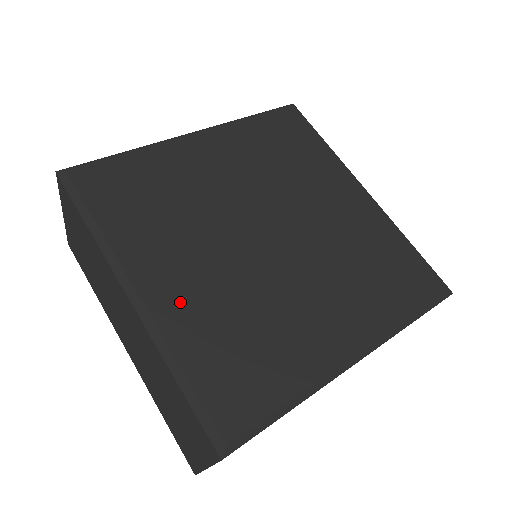
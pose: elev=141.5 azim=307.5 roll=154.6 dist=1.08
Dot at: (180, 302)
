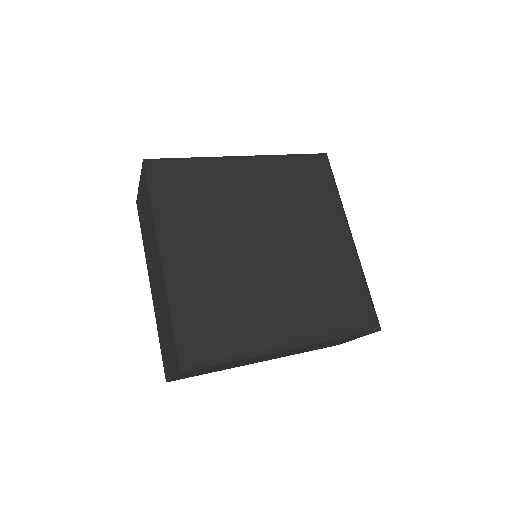
Dot at: (191, 271)
